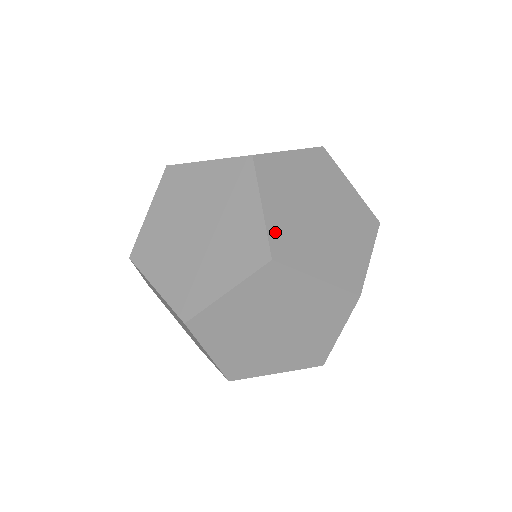
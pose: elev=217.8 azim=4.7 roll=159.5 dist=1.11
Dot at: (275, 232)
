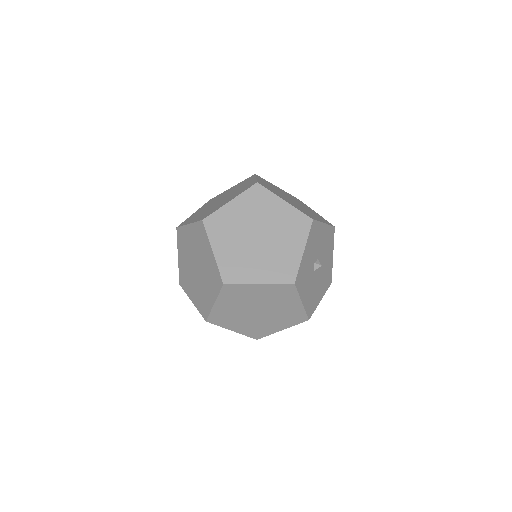
Dot at: (224, 265)
